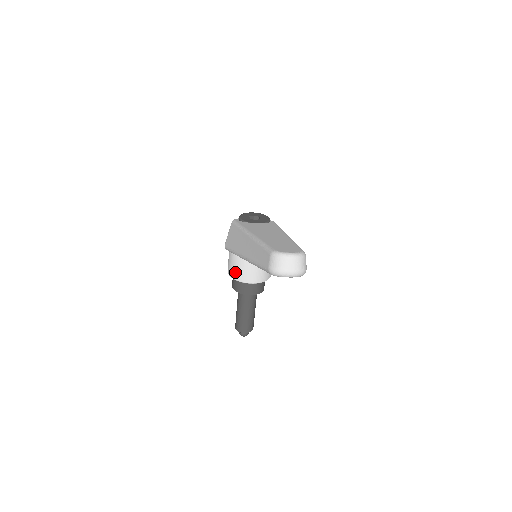
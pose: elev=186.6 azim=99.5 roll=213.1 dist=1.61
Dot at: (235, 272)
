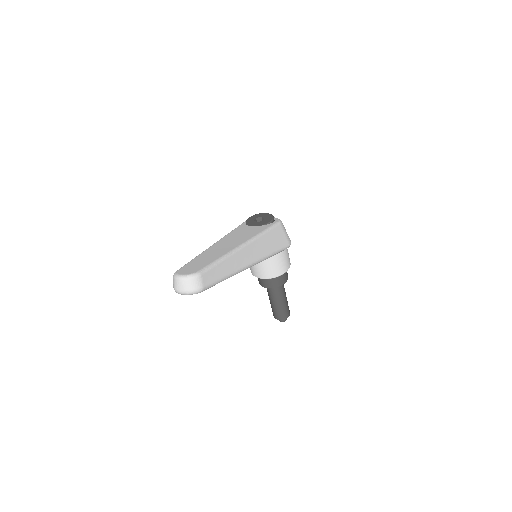
Dot at: (250, 268)
